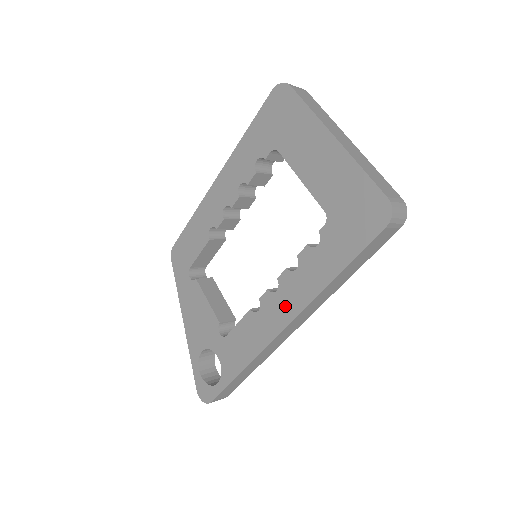
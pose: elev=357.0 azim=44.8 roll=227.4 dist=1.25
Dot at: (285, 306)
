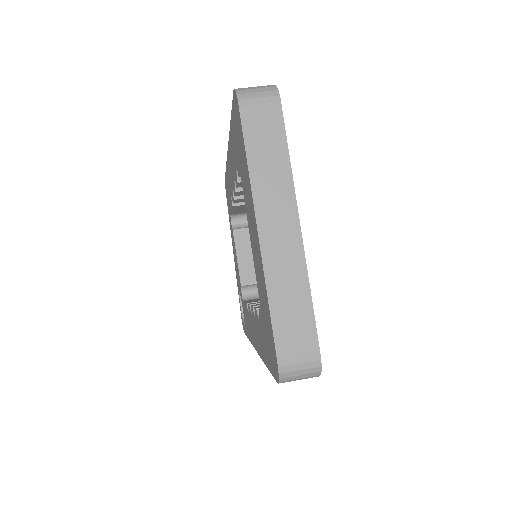
Dot at: (254, 334)
